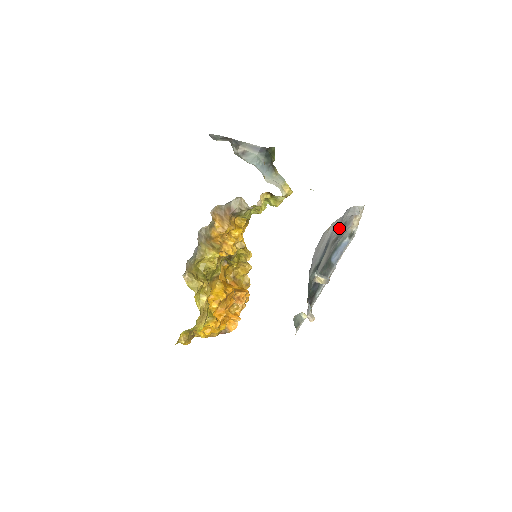
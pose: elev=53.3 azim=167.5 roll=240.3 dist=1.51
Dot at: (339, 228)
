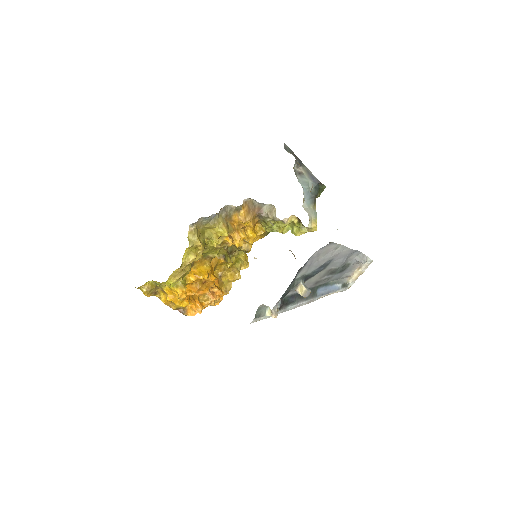
Dot at: (343, 261)
